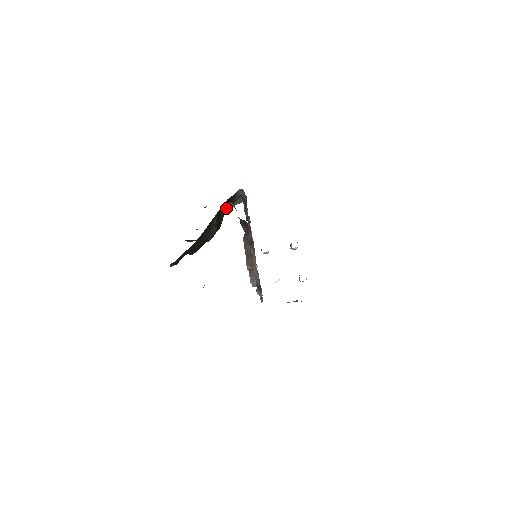
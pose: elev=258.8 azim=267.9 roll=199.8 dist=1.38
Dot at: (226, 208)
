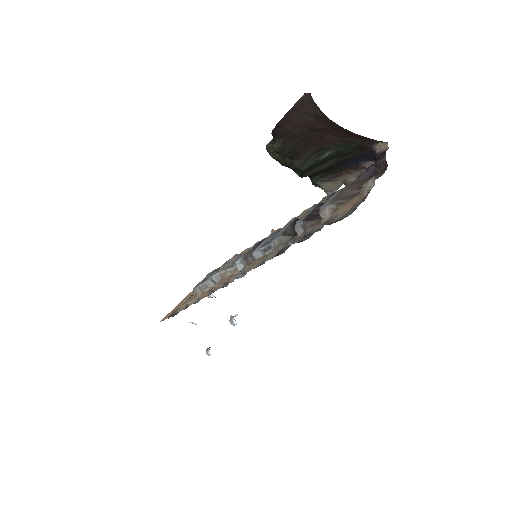
Dot at: (325, 172)
